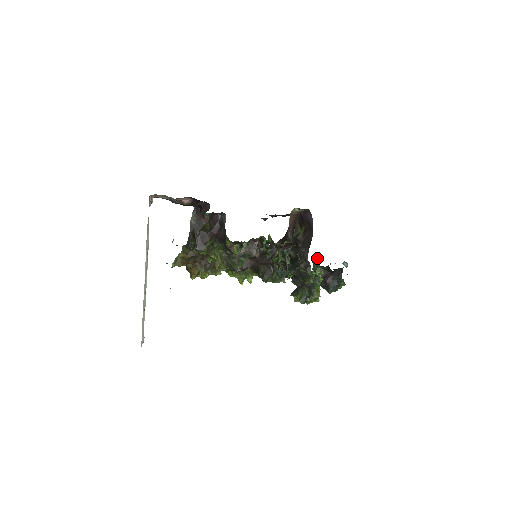
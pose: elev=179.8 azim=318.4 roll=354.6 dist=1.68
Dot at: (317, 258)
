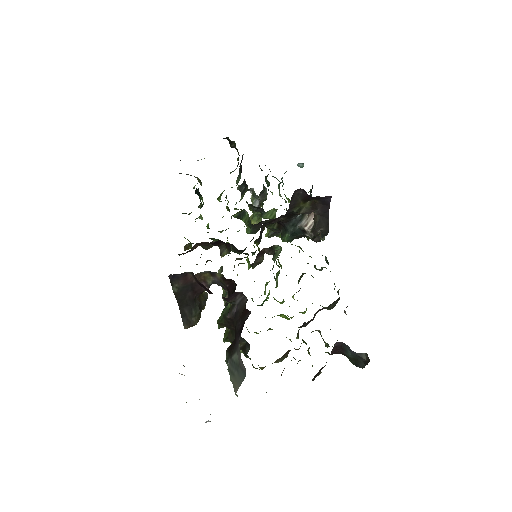
Dot at: occluded
